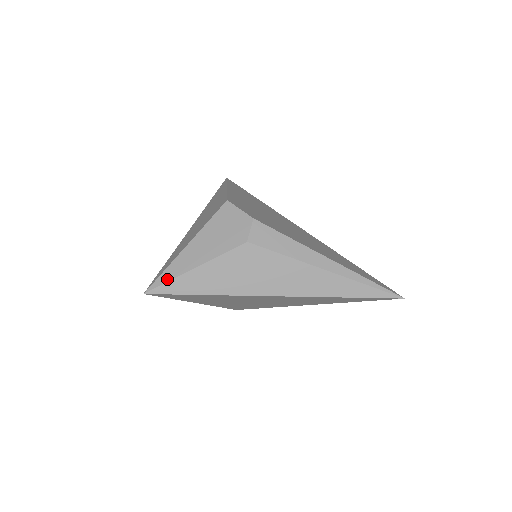
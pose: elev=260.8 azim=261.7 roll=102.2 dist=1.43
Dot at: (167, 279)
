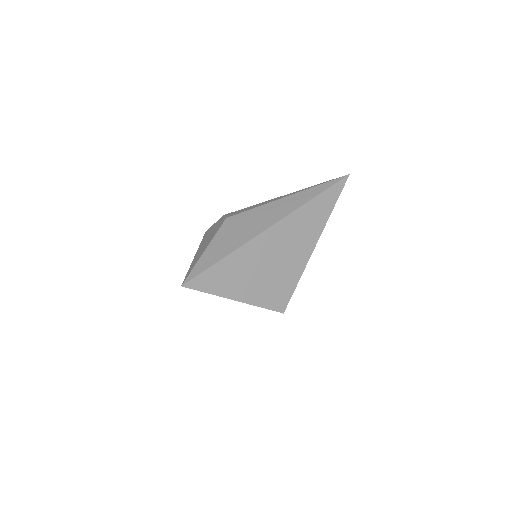
Dot at: (192, 269)
